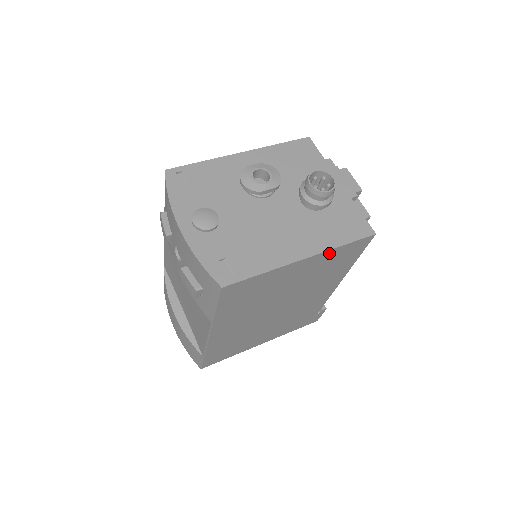
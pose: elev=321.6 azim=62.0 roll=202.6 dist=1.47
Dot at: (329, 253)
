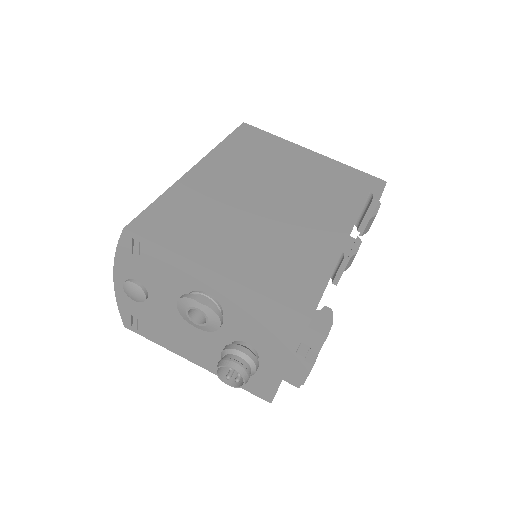
Dot at: occluded
